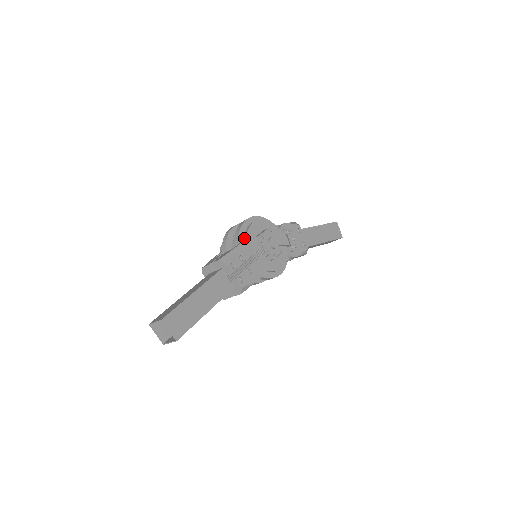
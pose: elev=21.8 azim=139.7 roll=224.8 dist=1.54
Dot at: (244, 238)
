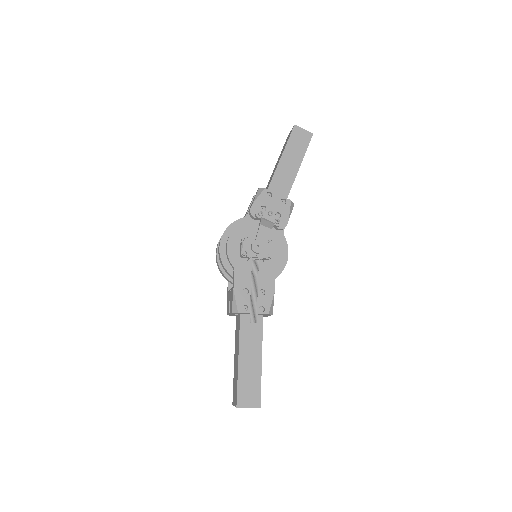
Dot at: (232, 268)
